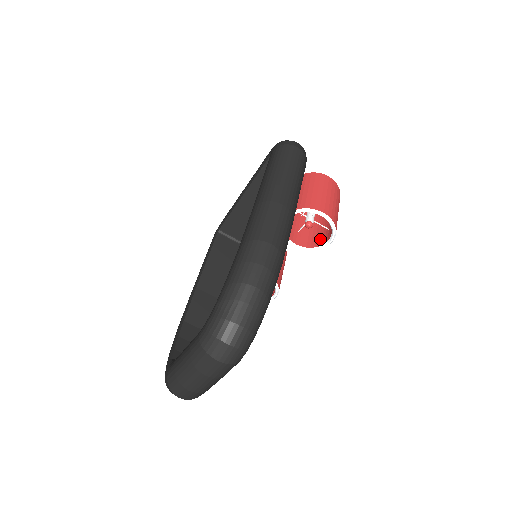
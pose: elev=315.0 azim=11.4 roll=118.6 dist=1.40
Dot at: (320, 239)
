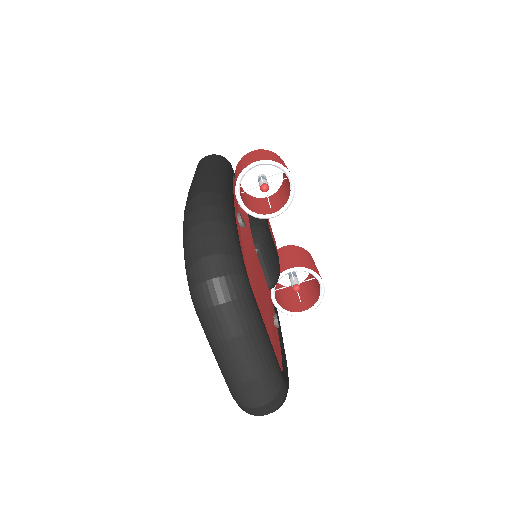
Dot at: (288, 191)
